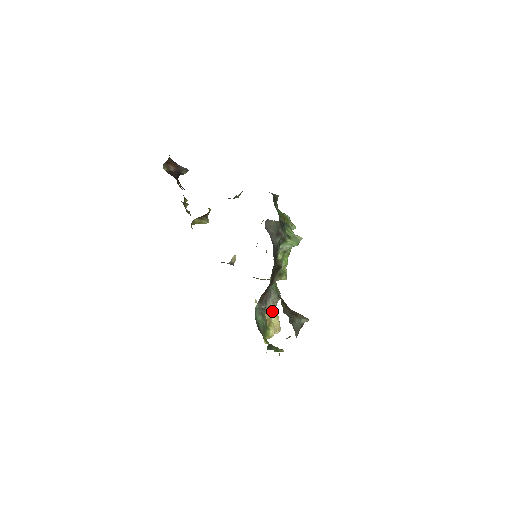
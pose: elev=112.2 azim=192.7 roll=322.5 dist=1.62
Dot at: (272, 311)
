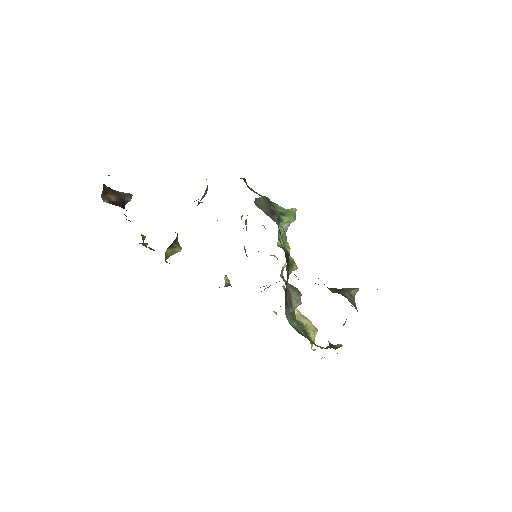
Dot at: (297, 315)
